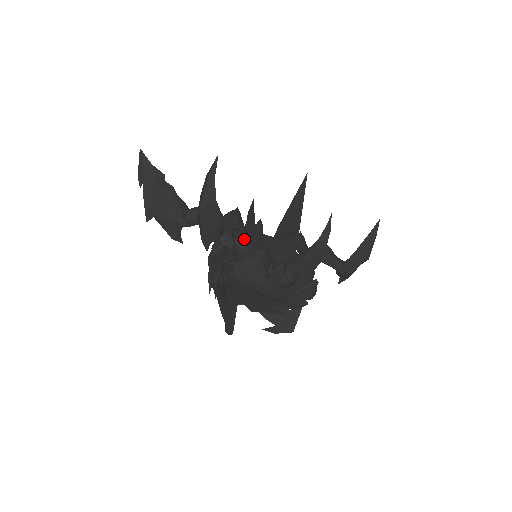
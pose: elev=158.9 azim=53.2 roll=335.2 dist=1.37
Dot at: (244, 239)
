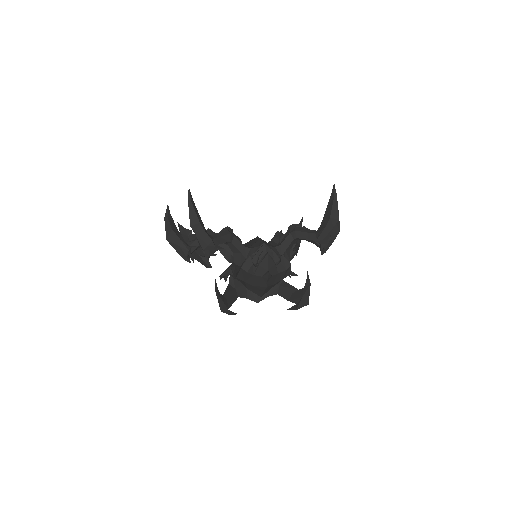
Dot at: (223, 247)
